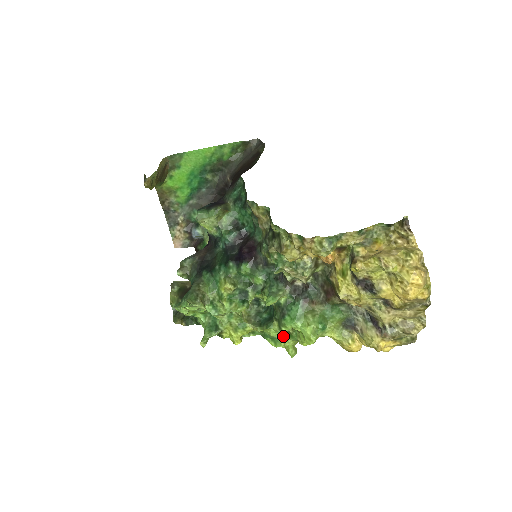
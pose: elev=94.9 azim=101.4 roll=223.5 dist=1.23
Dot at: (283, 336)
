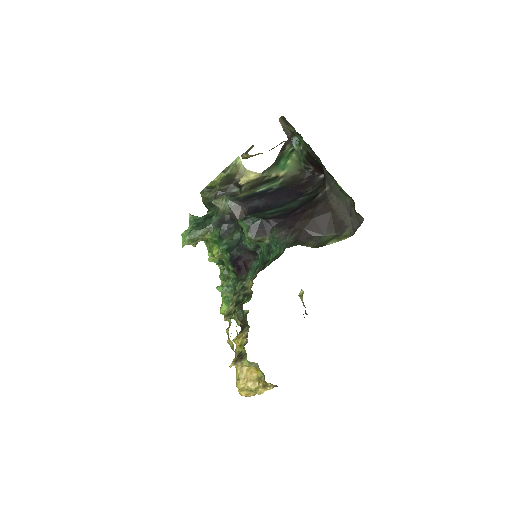
Dot at: occluded
